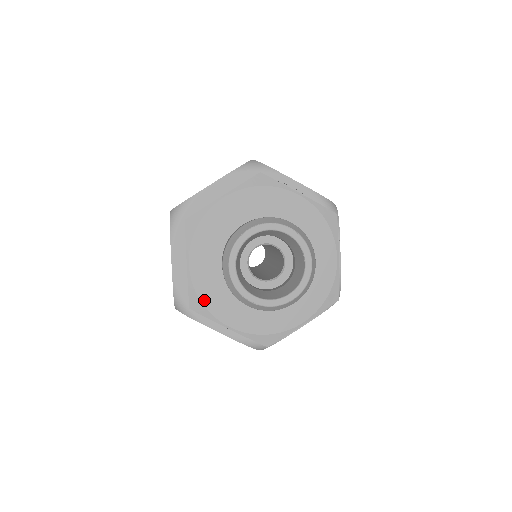
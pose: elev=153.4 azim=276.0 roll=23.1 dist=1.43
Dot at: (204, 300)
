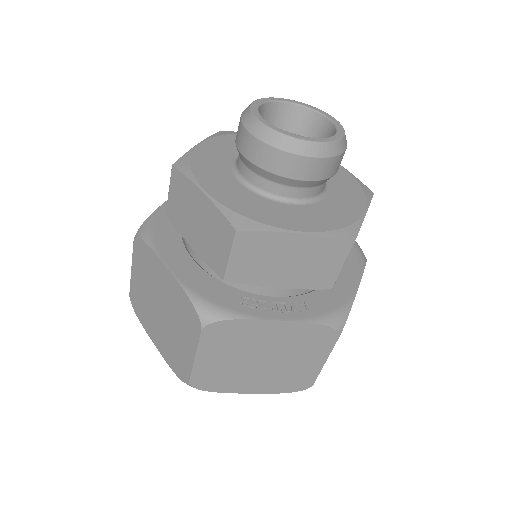
Dot at: (248, 215)
